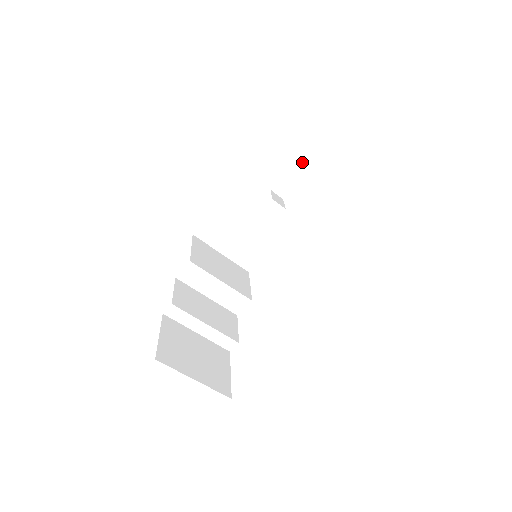
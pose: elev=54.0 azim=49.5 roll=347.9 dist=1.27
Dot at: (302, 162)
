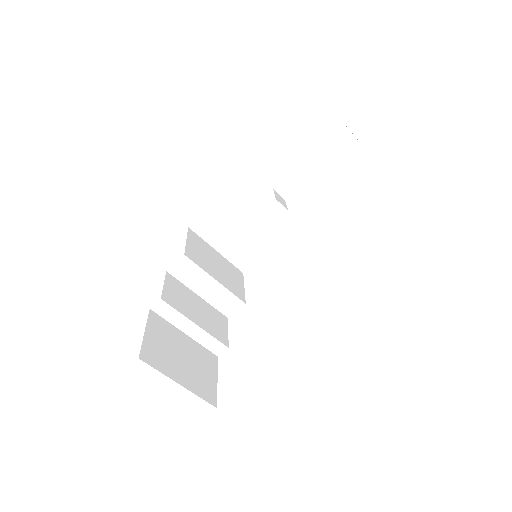
Dot at: (310, 163)
